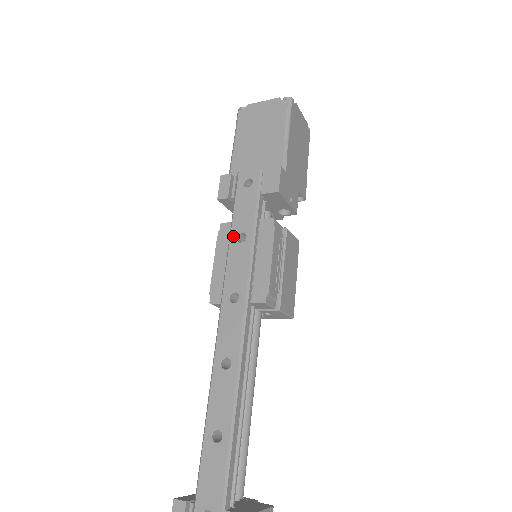
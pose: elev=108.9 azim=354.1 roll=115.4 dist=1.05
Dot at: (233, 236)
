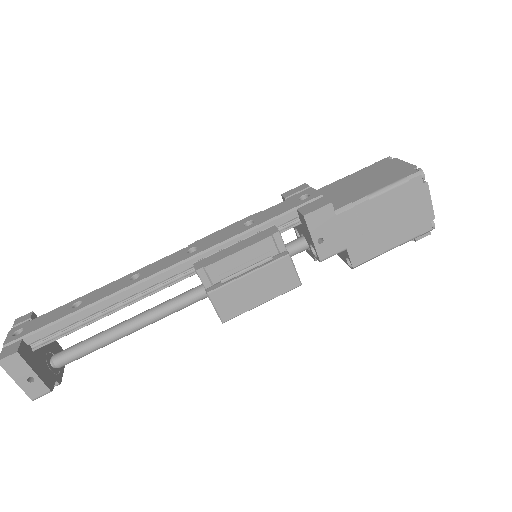
Dot at: (248, 219)
